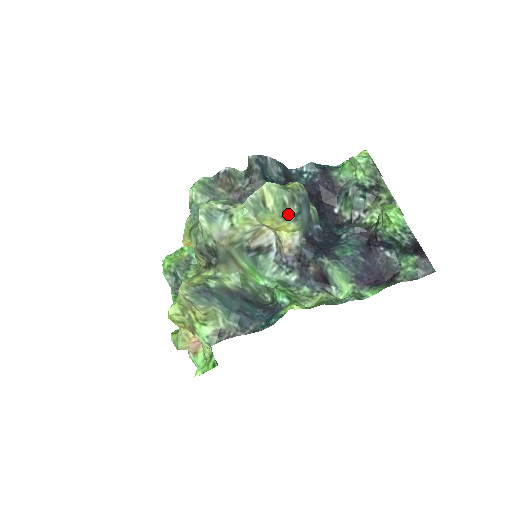
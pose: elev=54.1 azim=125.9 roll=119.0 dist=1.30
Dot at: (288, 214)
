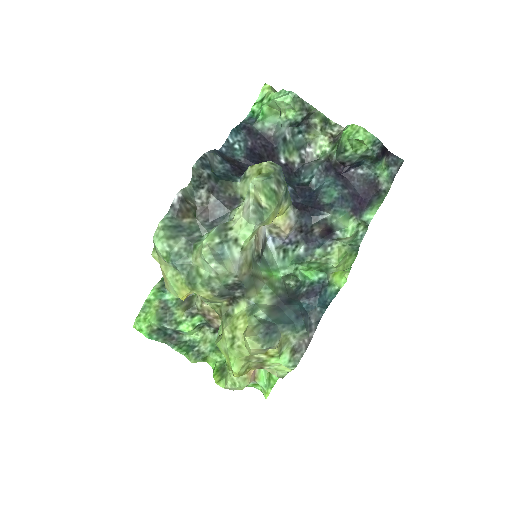
Dot at: (280, 199)
